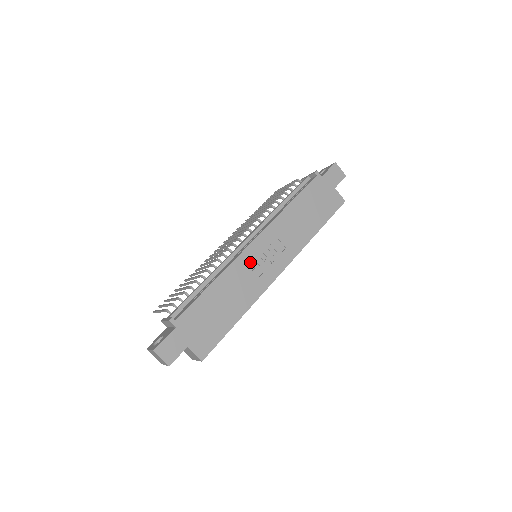
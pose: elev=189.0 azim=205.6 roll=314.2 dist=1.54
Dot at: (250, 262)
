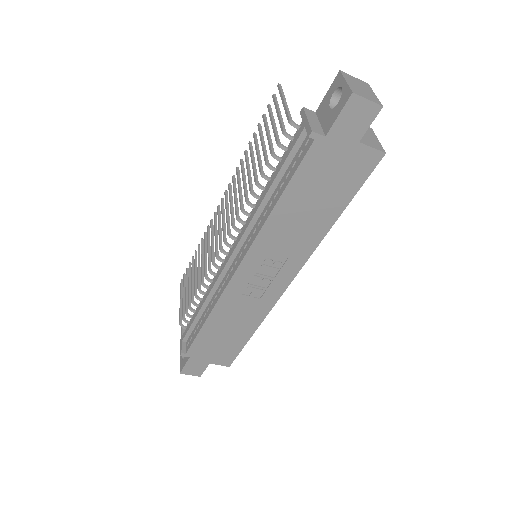
Dot at: (243, 289)
